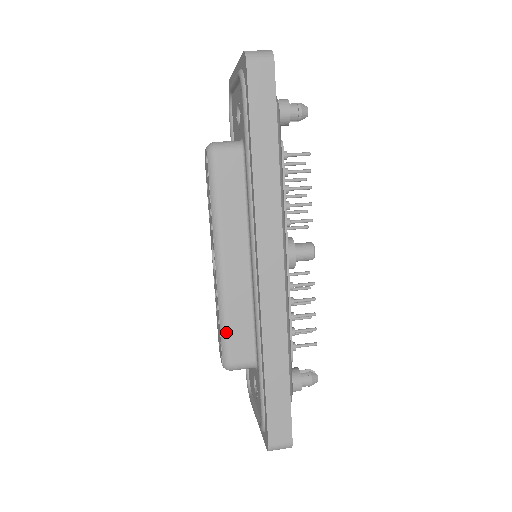
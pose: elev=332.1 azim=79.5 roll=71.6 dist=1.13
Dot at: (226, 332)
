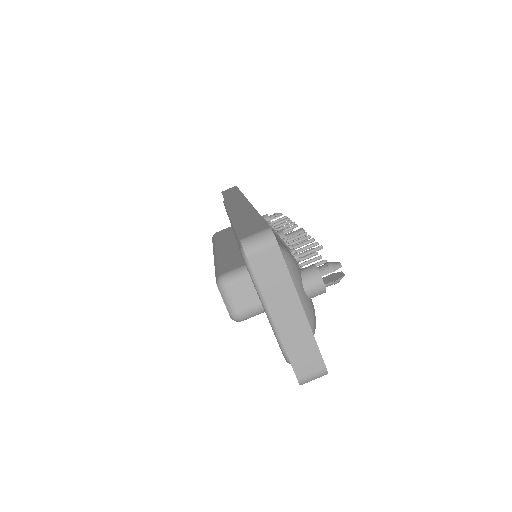
Dot at: occluded
